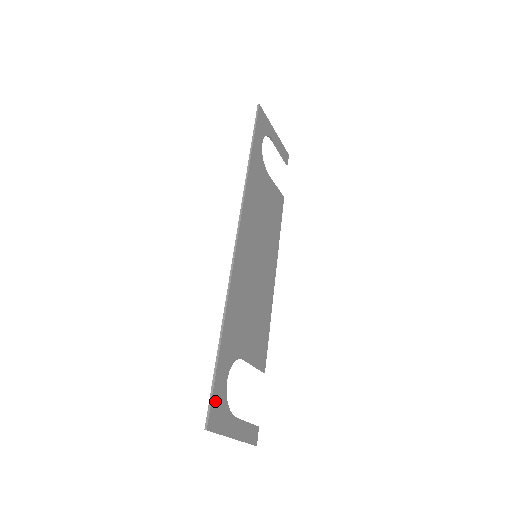
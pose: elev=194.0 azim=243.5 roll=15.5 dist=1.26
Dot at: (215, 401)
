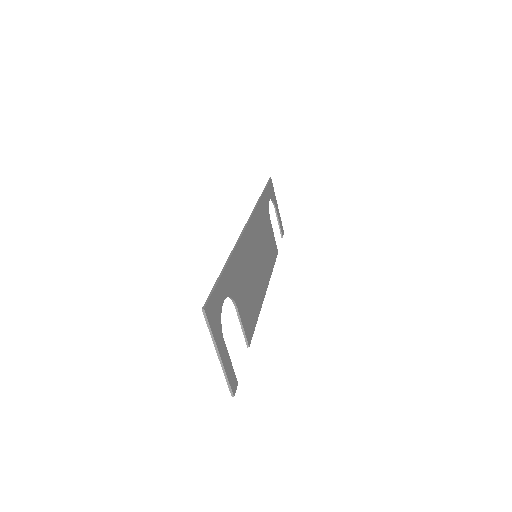
Dot at: (214, 300)
